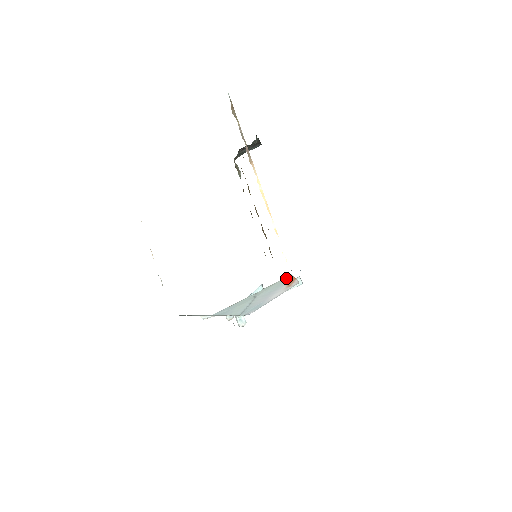
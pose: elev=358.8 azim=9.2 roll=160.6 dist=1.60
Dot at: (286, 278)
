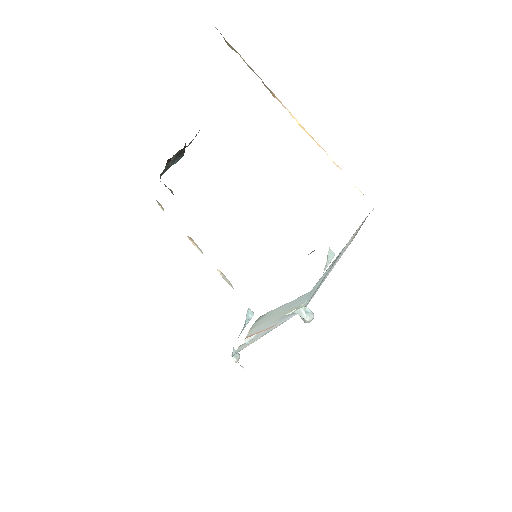
Dot at: occluded
